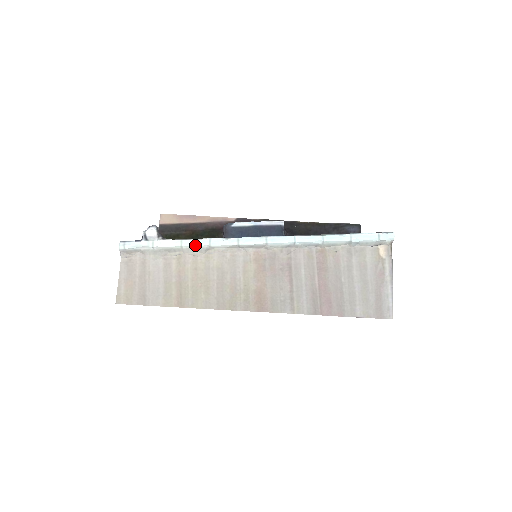
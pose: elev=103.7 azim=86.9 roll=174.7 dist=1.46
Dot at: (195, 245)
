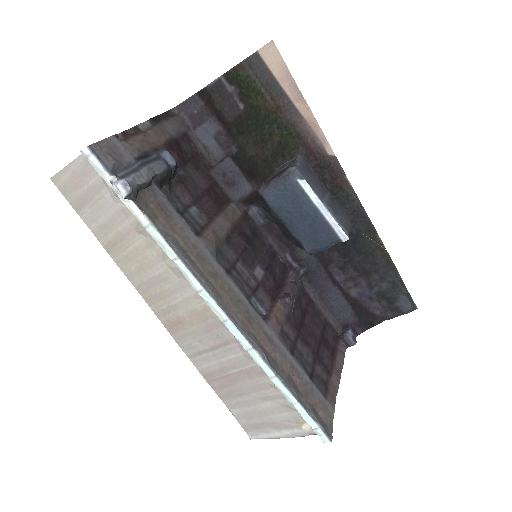
Dot at: (159, 243)
